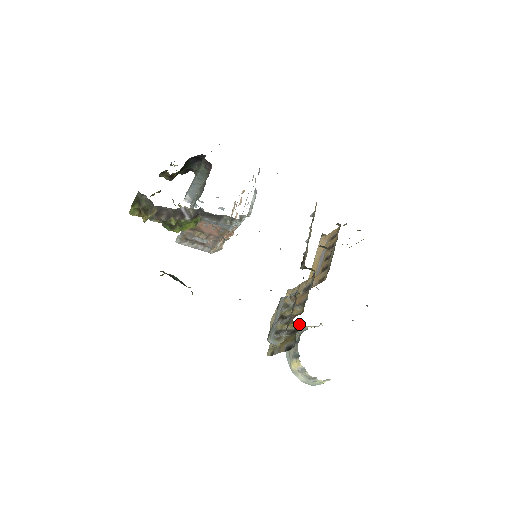
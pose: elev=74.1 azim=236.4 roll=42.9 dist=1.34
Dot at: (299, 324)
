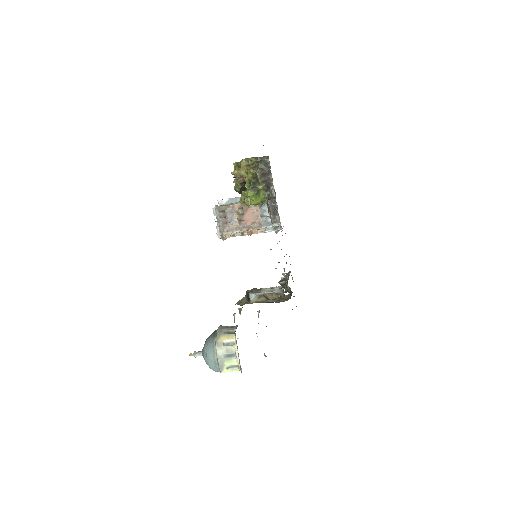
Dot at: occluded
